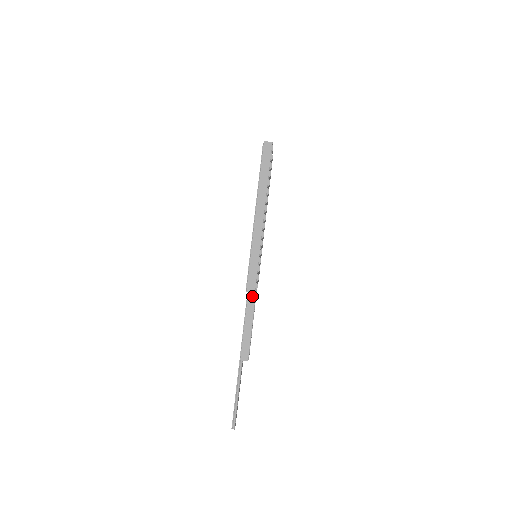
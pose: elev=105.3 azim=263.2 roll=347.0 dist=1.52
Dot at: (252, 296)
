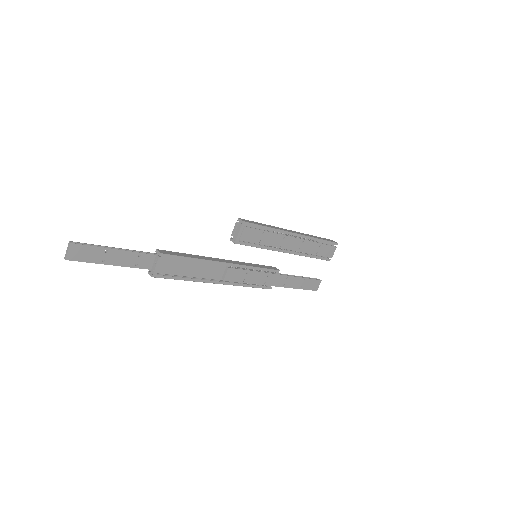
Dot at: (220, 260)
